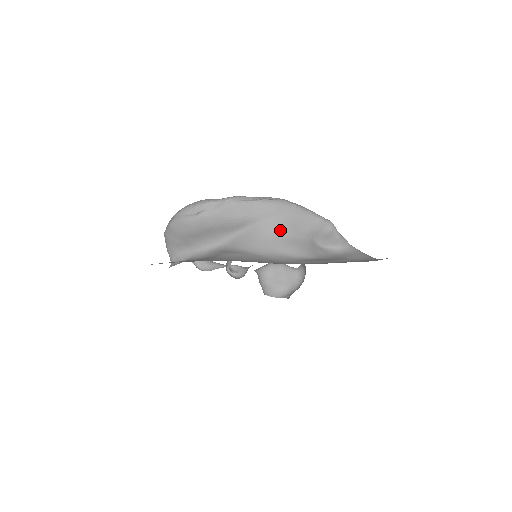
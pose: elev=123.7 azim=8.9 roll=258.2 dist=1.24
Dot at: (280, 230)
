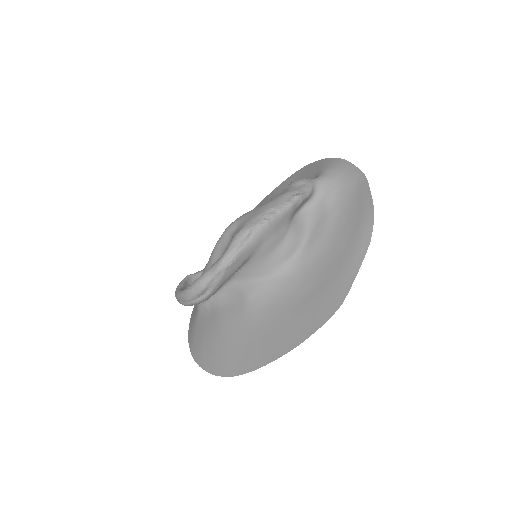
Dot at: (272, 247)
